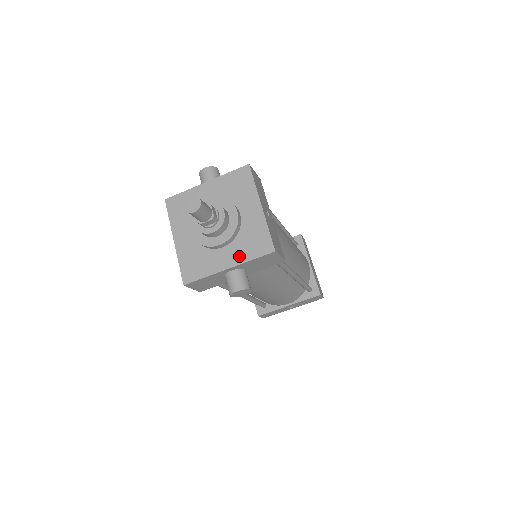
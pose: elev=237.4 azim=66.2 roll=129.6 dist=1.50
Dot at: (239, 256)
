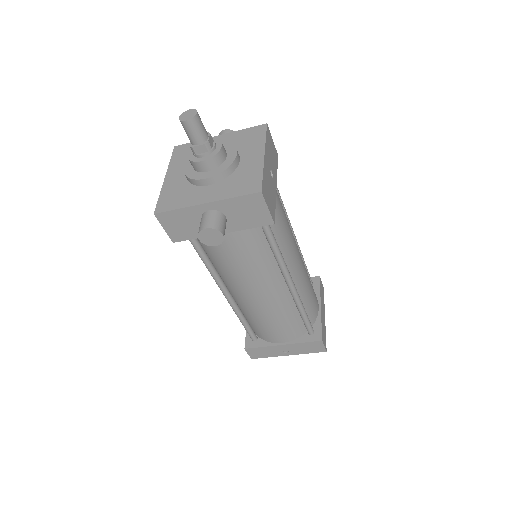
Dot at: (222, 193)
